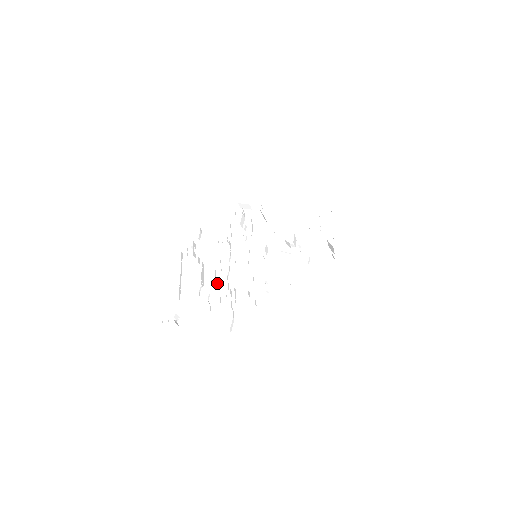
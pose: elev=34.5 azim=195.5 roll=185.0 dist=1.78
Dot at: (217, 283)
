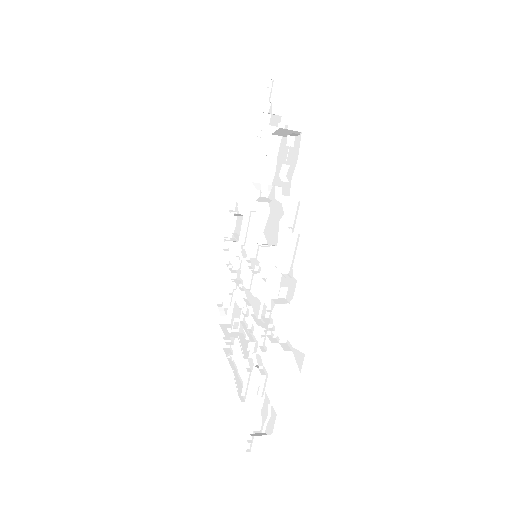
Dot at: (252, 335)
